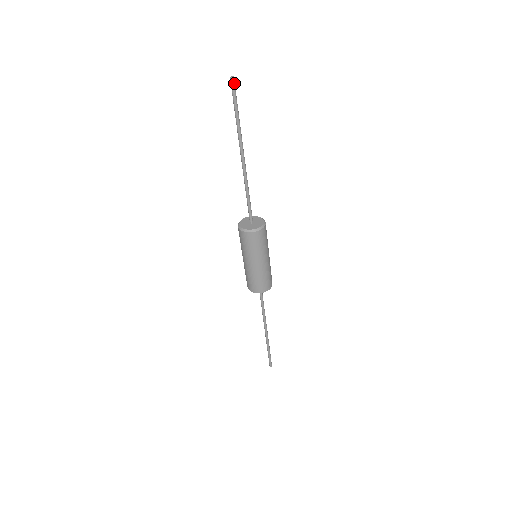
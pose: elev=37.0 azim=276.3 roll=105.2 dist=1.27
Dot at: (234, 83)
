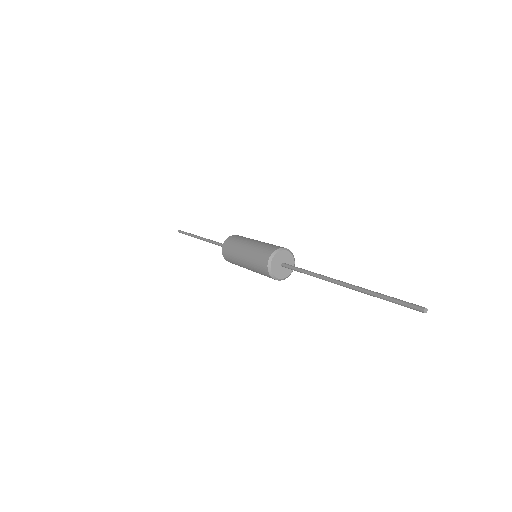
Dot at: (420, 309)
